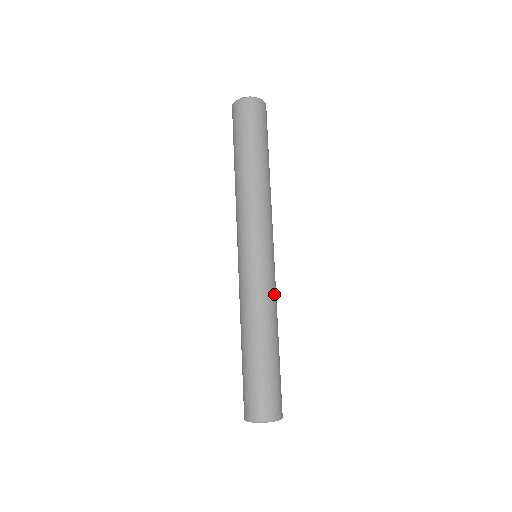
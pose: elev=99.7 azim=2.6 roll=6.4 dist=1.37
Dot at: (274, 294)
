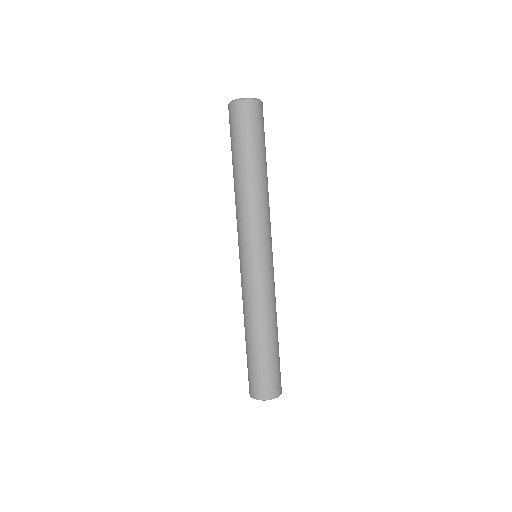
Dot at: occluded
